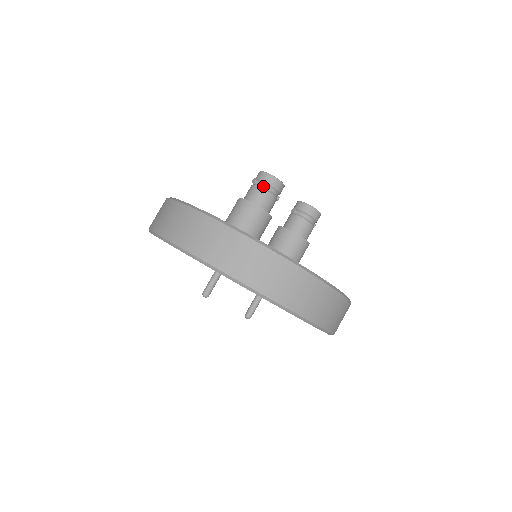
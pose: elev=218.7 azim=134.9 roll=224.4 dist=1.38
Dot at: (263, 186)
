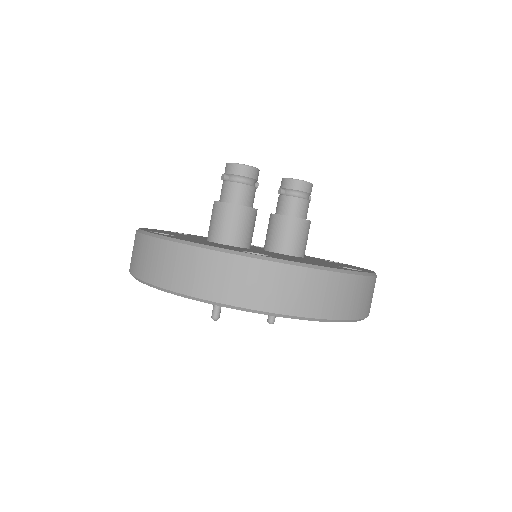
Dot at: (234, 179)
